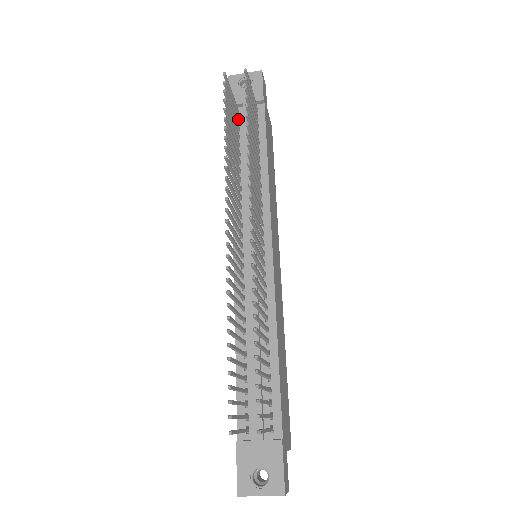
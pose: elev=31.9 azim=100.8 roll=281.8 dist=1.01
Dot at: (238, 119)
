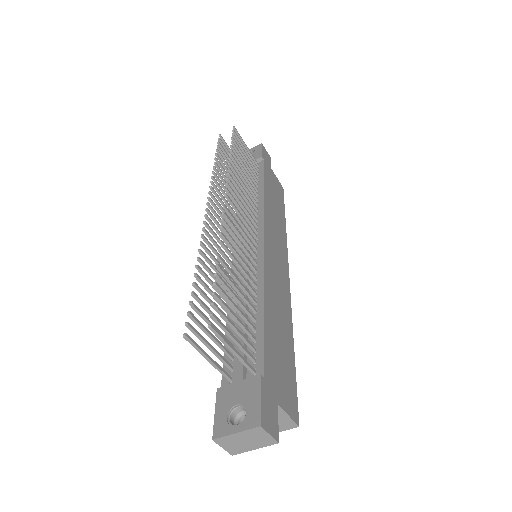
Dot at: occluded
